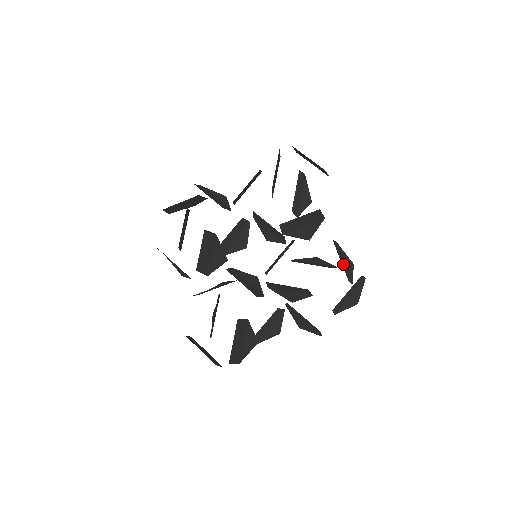
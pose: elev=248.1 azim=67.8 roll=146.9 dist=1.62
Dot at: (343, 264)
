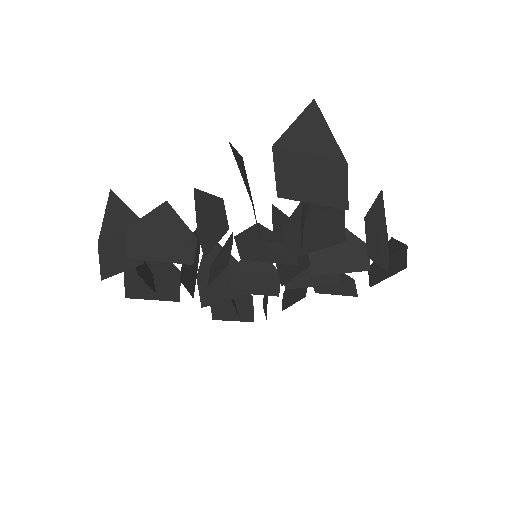
Dot at: (379, 251)
